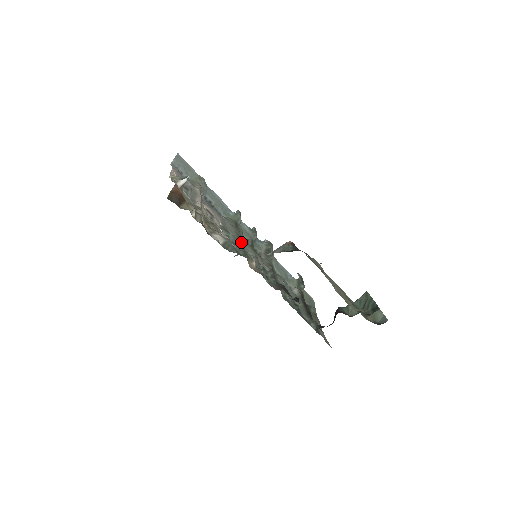
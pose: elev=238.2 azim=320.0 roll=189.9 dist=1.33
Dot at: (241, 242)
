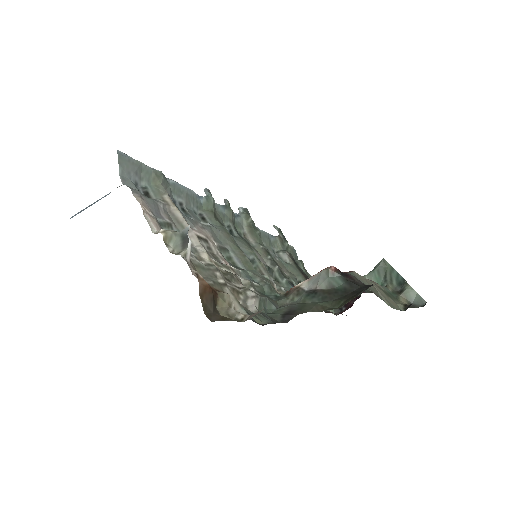
Dot at: (246, 258)
